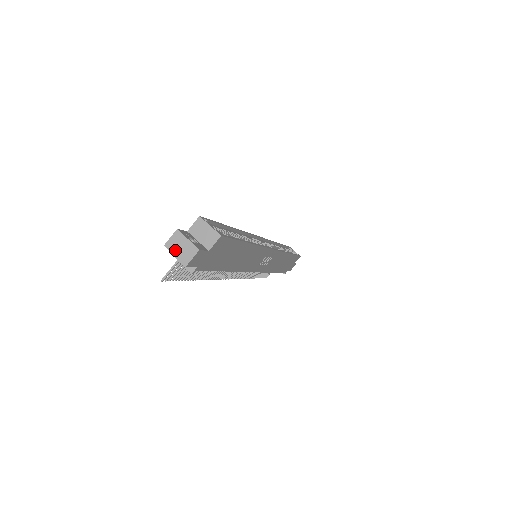
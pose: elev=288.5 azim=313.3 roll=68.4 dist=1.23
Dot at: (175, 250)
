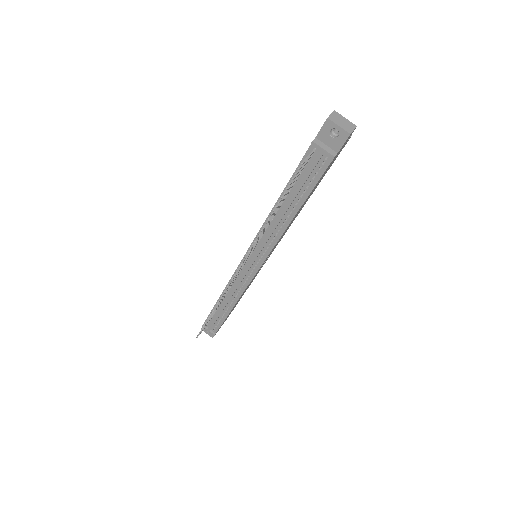
Dot at: (338, 122)
